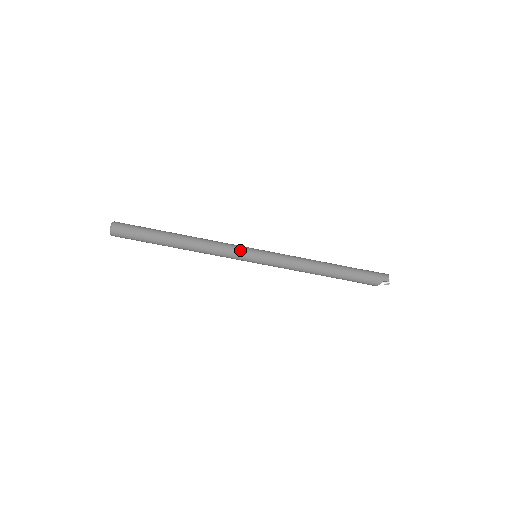
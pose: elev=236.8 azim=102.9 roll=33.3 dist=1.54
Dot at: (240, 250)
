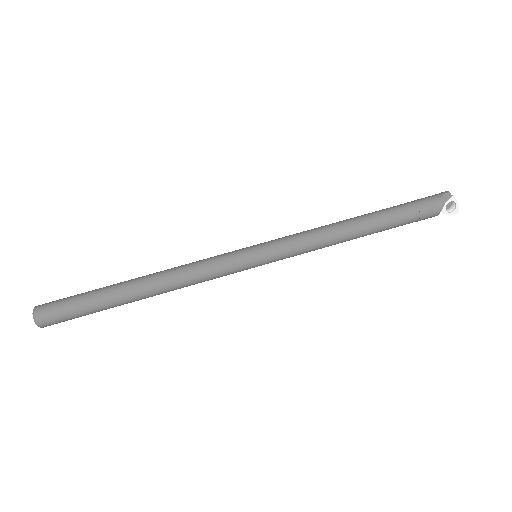
Dot at: (227, 253)
